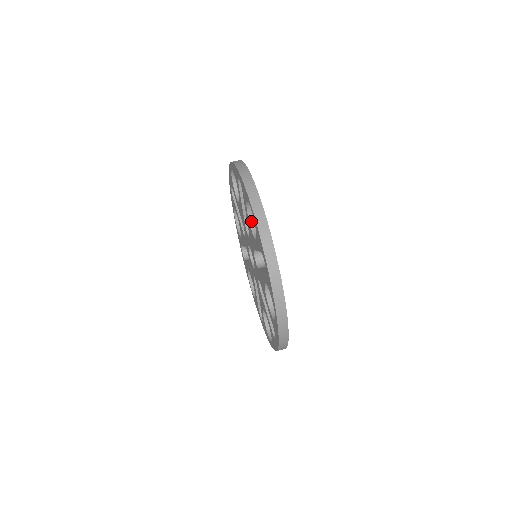
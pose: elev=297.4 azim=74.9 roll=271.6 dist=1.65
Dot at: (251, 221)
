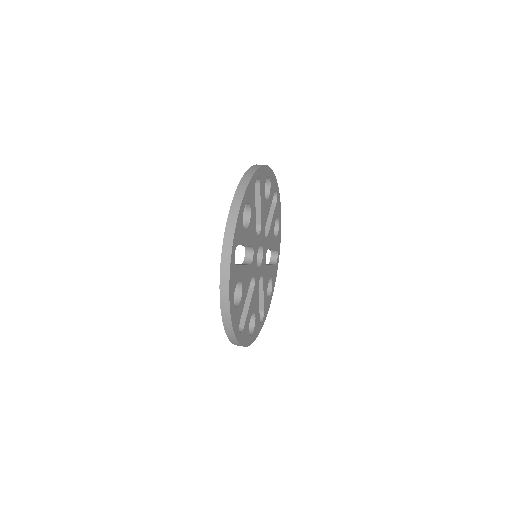
Dot at: occluded
